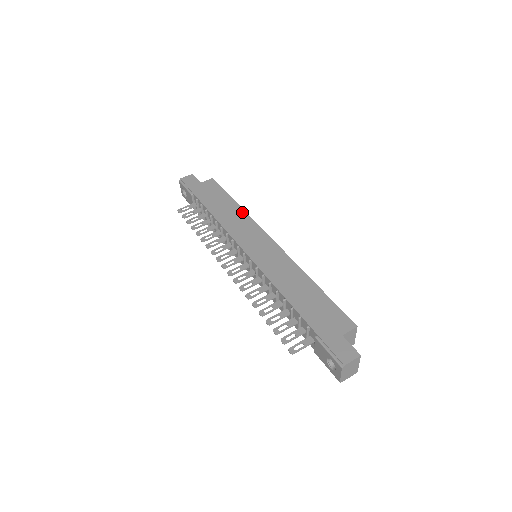
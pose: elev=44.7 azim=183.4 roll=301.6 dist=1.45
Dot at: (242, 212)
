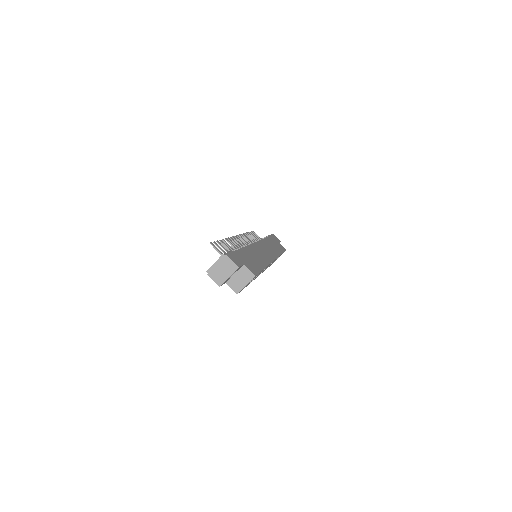
Dot at: (278, 253)
